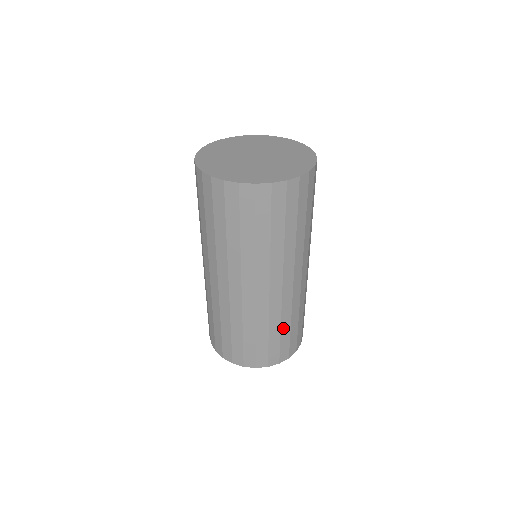
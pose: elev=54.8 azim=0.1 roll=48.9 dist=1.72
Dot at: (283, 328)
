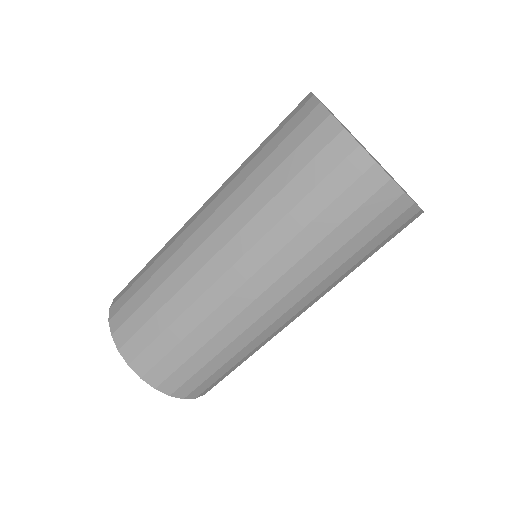
Dot at: occluded
